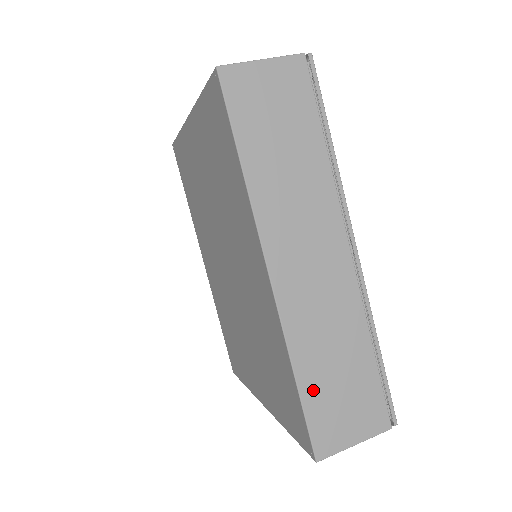
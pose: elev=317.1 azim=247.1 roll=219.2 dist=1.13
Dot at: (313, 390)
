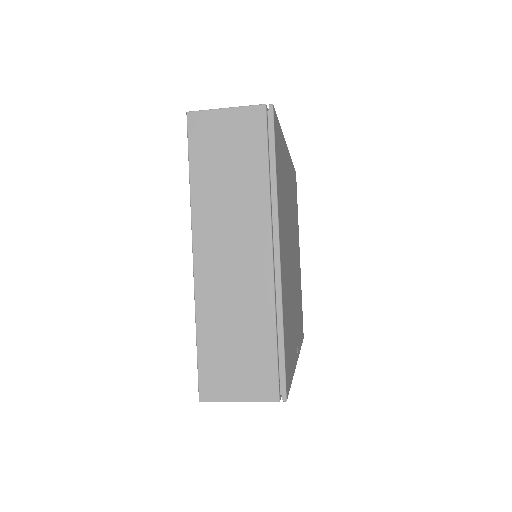
Dot at: occluded
